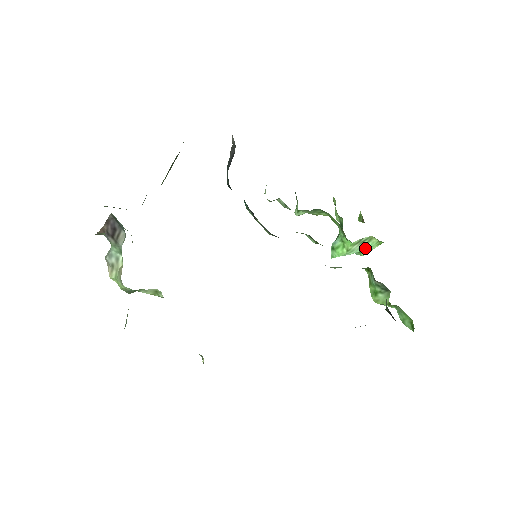
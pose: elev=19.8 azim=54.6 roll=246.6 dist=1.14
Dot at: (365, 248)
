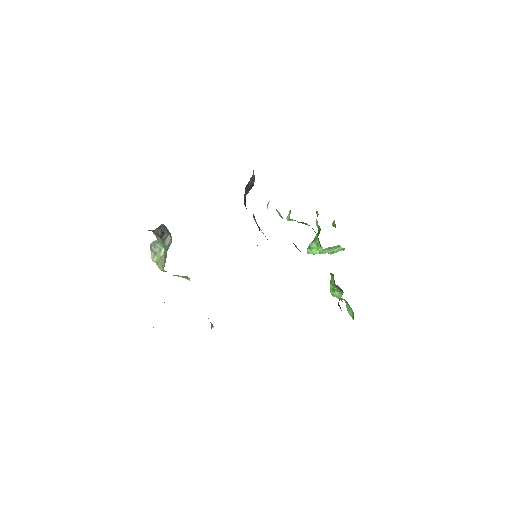
Dot at: (333, 251)
